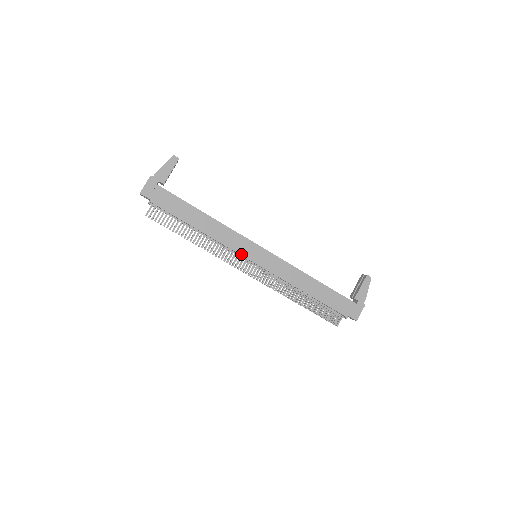
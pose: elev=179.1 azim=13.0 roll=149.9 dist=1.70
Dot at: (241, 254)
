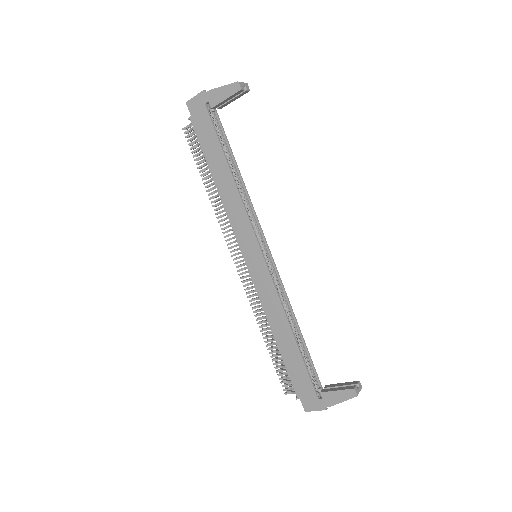
Dot at: (238, 241)
